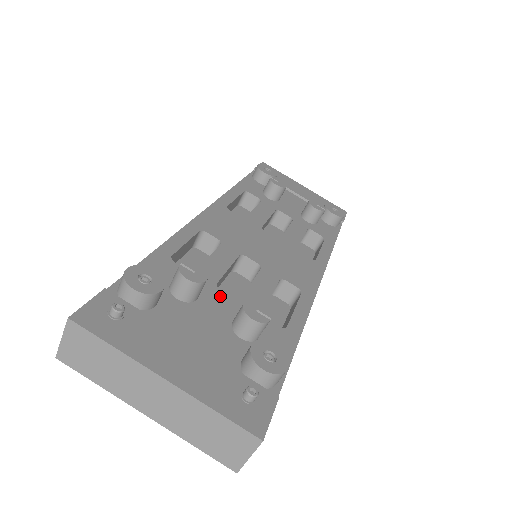
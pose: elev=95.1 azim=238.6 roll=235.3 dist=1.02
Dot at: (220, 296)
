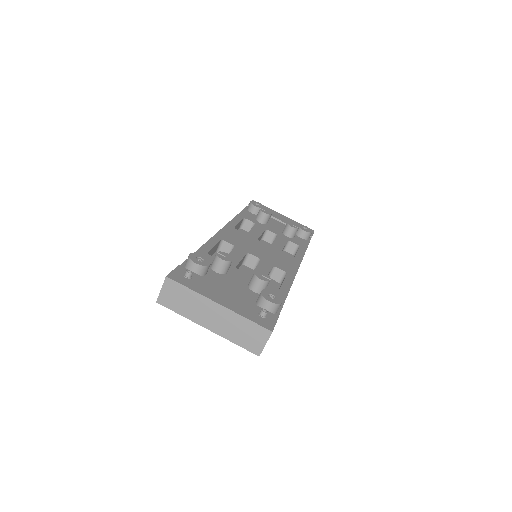
Dot at: (239, 272)
